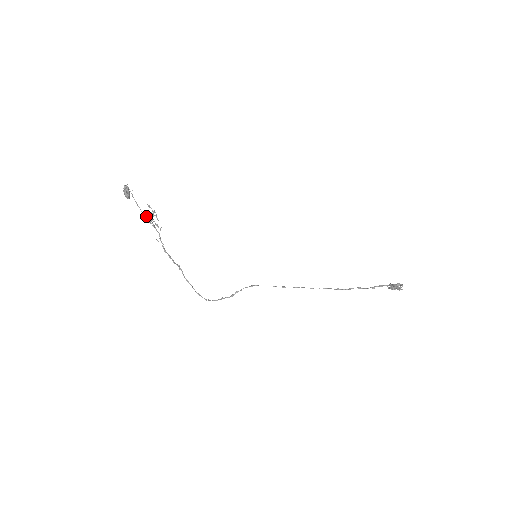
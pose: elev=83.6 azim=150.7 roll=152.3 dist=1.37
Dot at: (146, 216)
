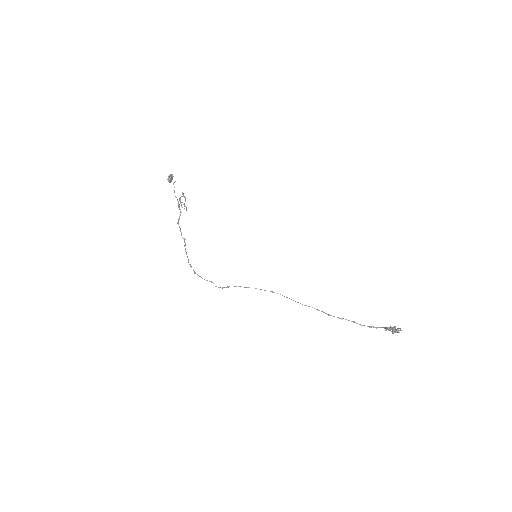
Dot at: occluded
